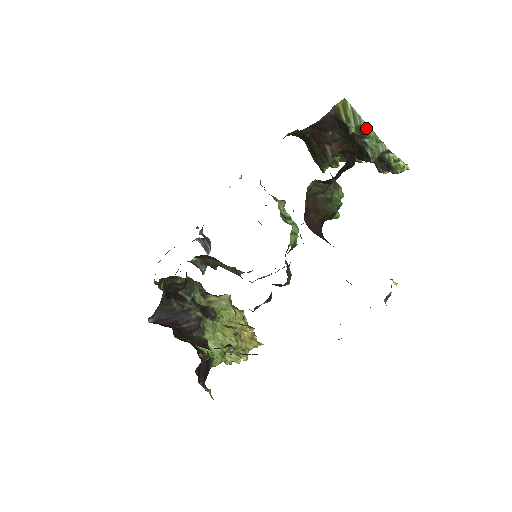
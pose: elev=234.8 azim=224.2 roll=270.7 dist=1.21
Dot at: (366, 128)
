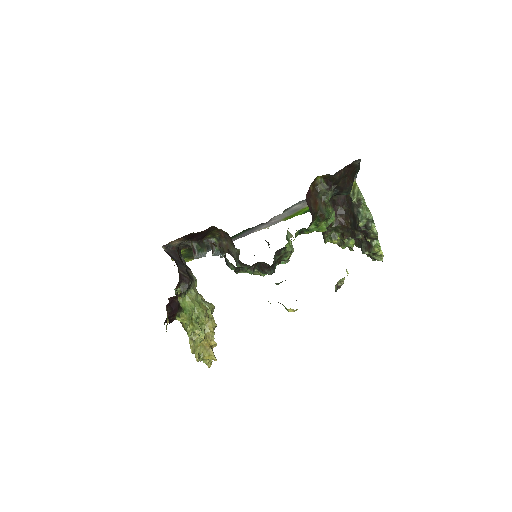
Dot at: (363, 200)
